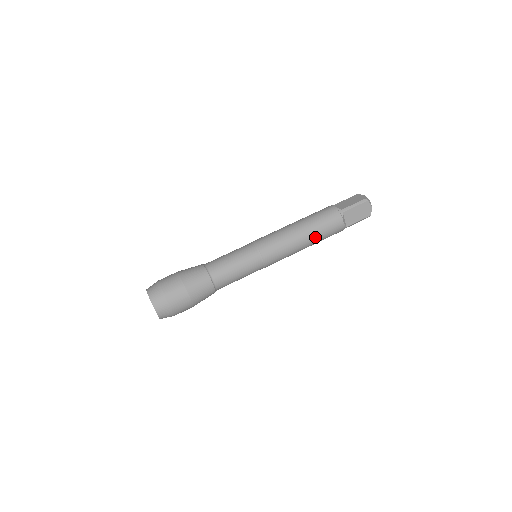
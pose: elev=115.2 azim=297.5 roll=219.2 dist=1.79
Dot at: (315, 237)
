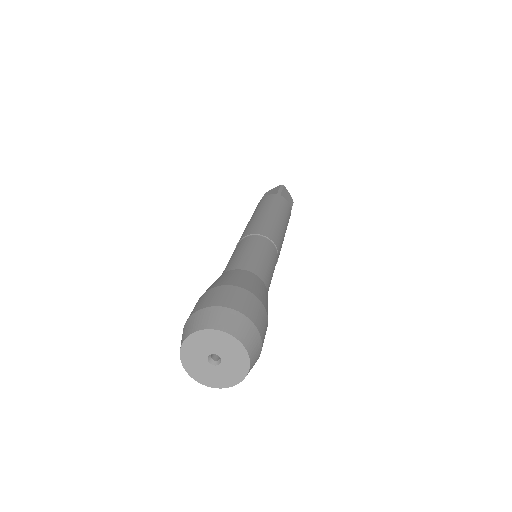
Dot at: (285, 218)
